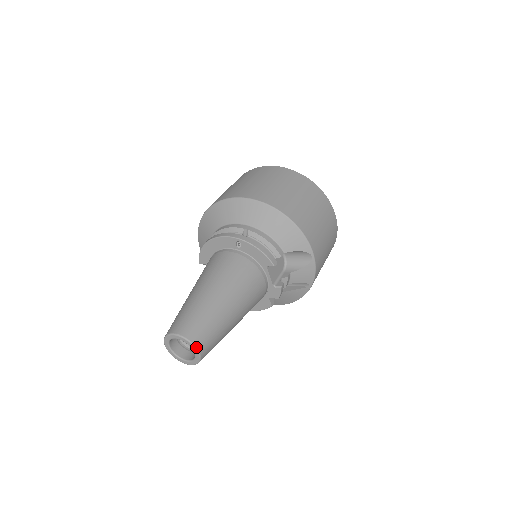
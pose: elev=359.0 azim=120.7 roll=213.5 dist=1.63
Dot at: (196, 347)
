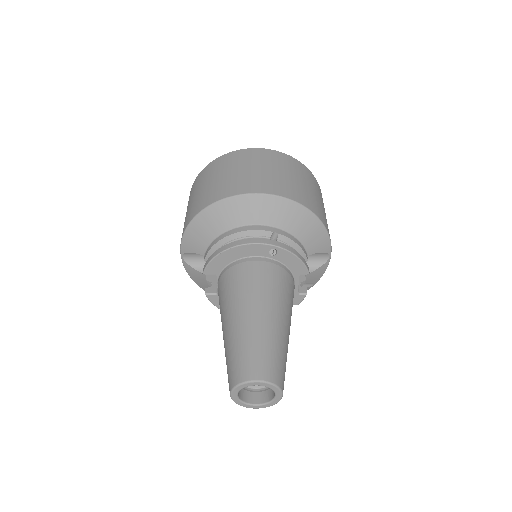
Dot at: (282, 390)
